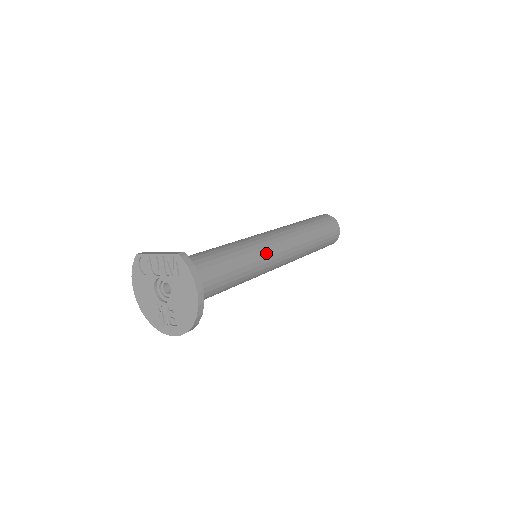
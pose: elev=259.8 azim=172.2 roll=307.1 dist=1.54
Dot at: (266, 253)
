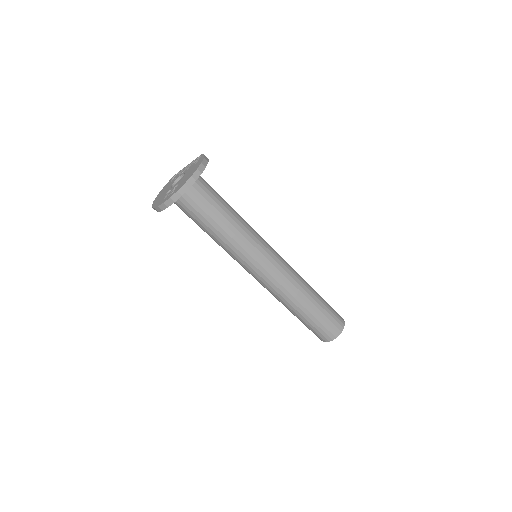
Dot at: (264, 243)
